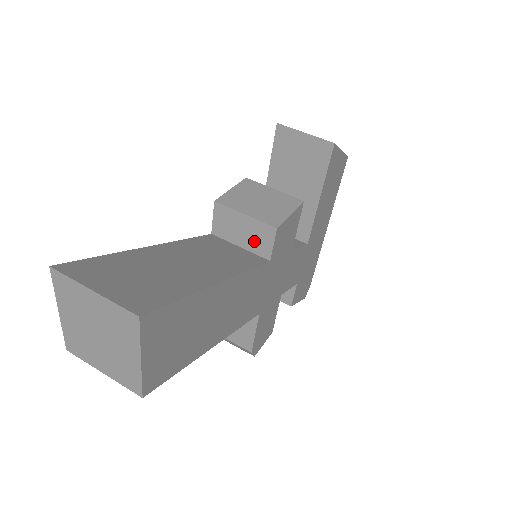
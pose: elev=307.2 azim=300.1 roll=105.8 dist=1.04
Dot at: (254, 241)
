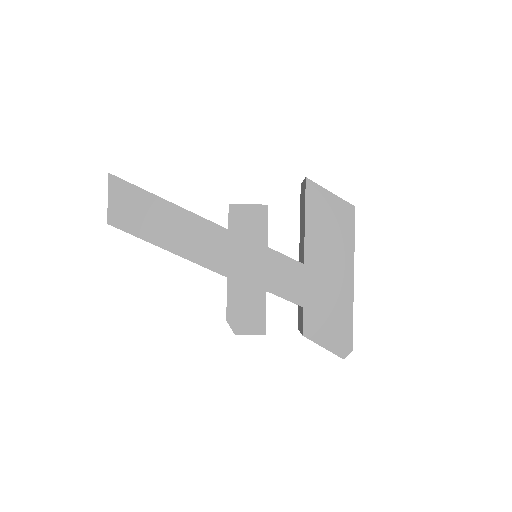
Dot at: occluded
